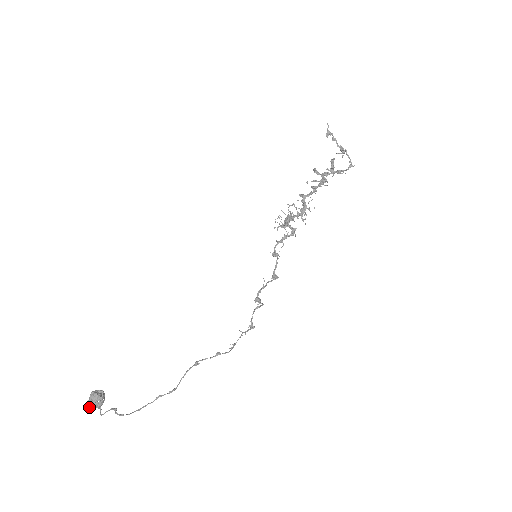
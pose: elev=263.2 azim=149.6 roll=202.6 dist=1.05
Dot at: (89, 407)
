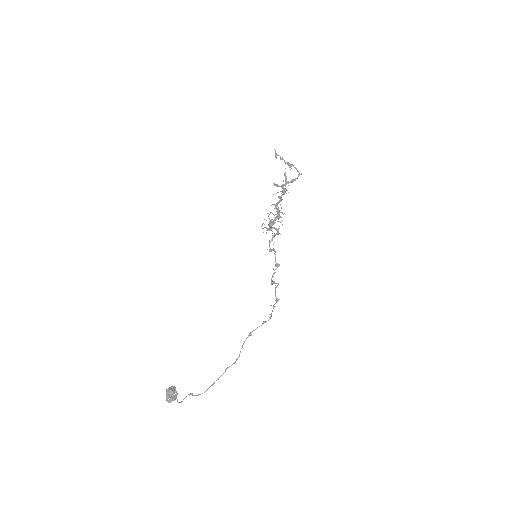
Dot at: (168, 401)
